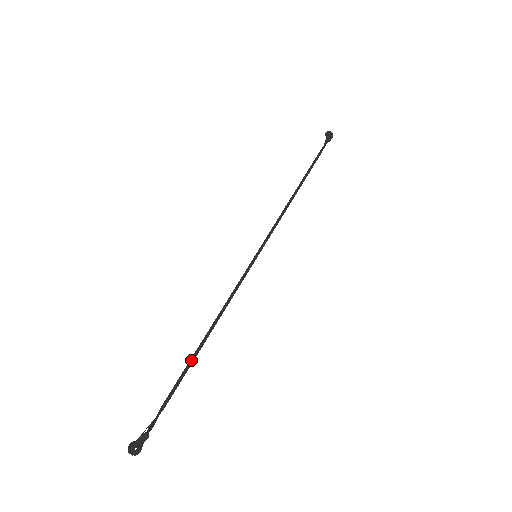
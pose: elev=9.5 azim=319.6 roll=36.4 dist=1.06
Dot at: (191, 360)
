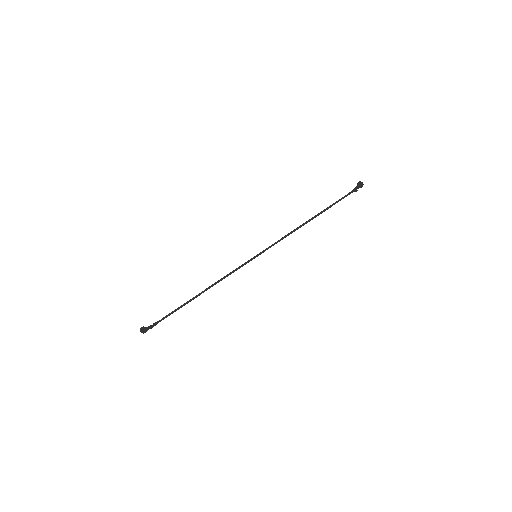
Dot at: (189, 301)
